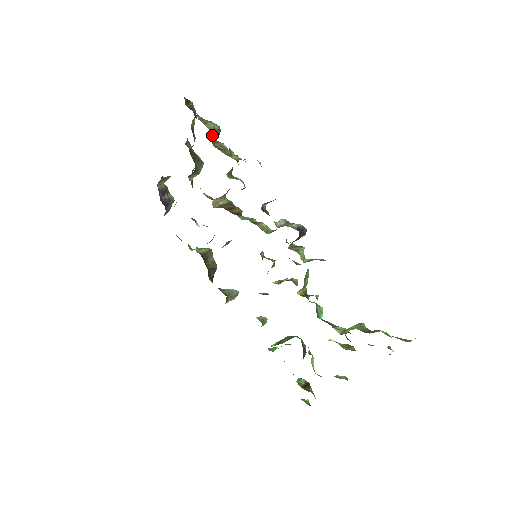
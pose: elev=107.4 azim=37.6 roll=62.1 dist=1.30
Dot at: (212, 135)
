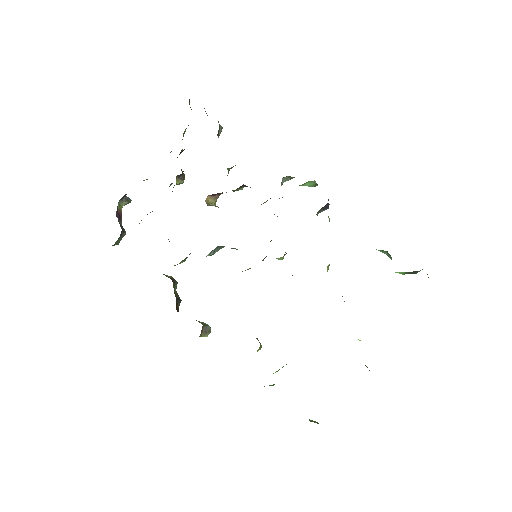
Dot at: (219, 127)
